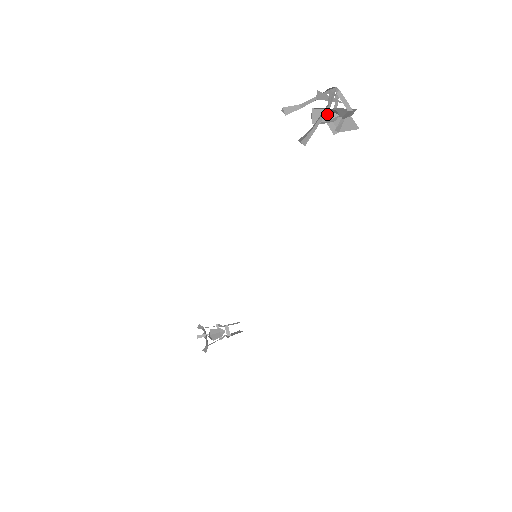
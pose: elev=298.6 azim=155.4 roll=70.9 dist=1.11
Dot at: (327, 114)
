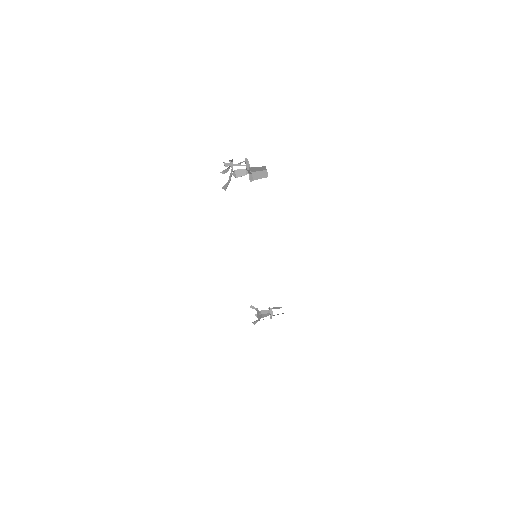
Dot at: (245, 171)
